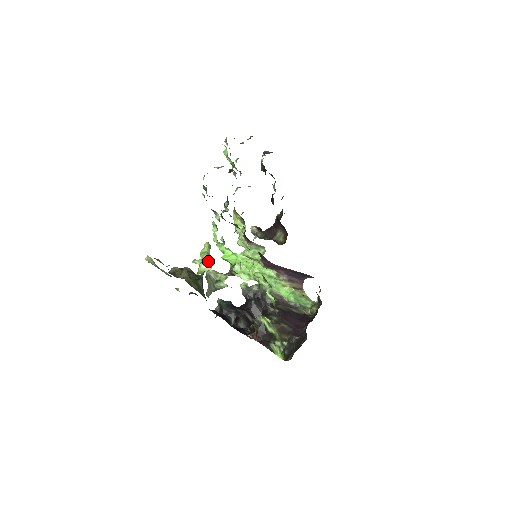
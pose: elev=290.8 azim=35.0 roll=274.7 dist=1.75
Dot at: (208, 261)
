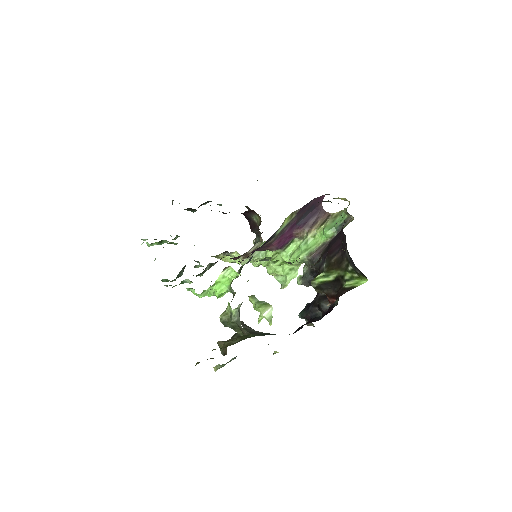
Dot at: (263, 306)
